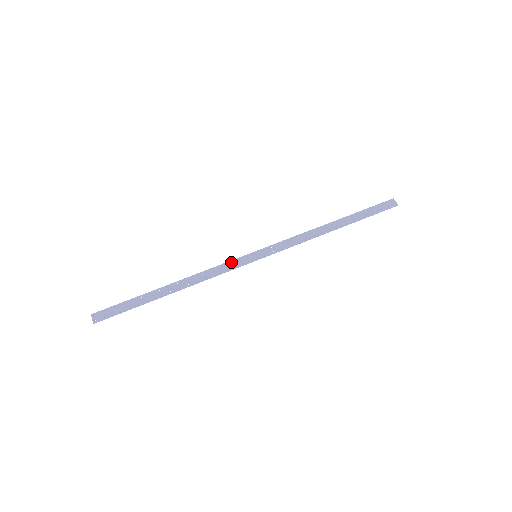
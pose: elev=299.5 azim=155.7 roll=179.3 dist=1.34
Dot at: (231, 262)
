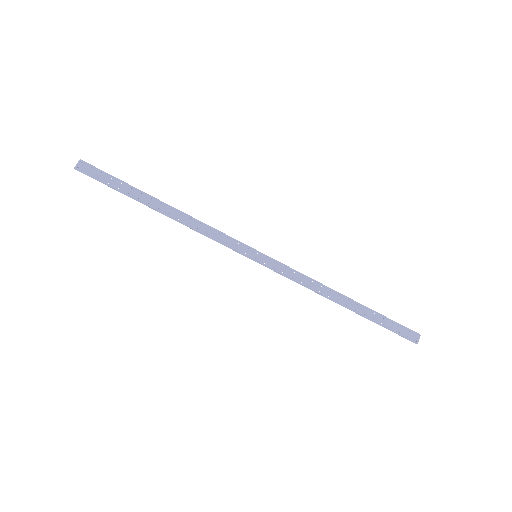
Dot at: (231, 239)
